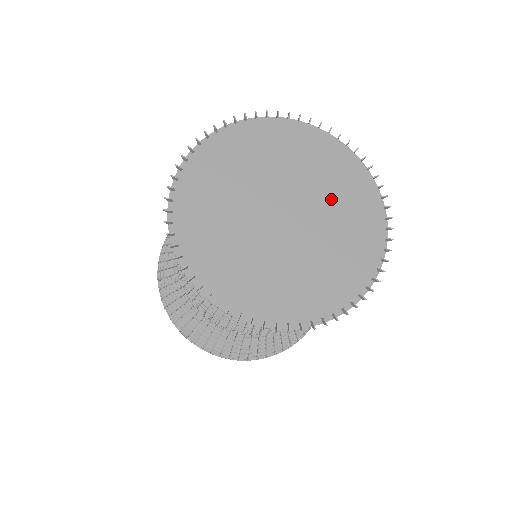
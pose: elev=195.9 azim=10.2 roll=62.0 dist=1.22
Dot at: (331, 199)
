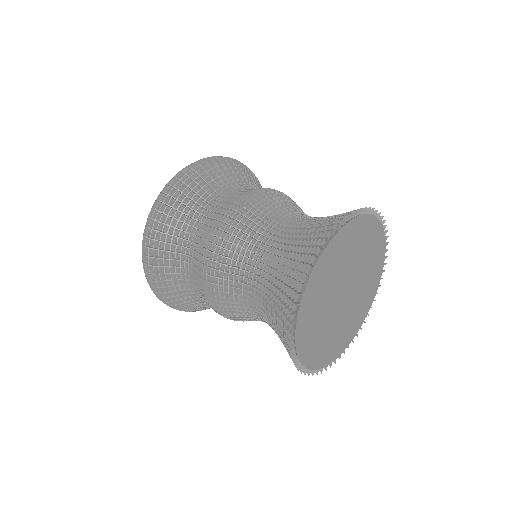
Dot at: (362, 293)
